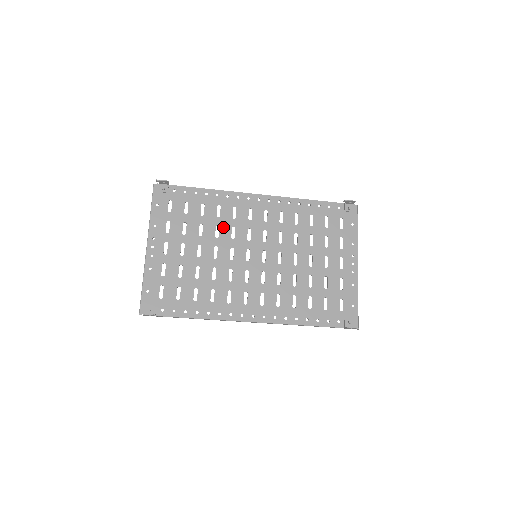
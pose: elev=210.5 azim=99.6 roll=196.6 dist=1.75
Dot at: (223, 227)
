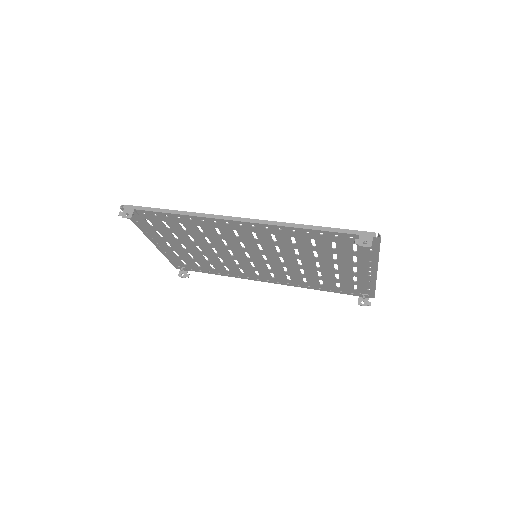
Dot at: (212, 239)
